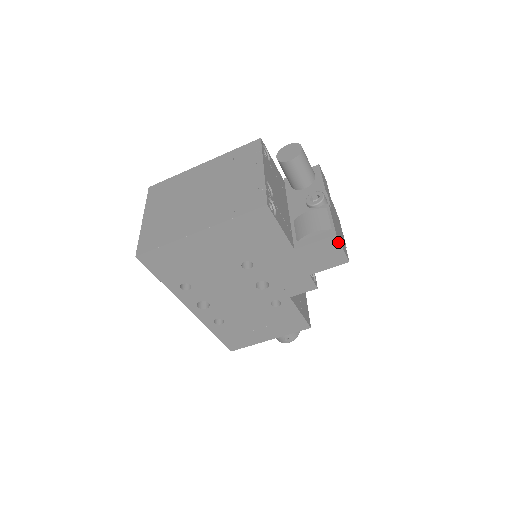
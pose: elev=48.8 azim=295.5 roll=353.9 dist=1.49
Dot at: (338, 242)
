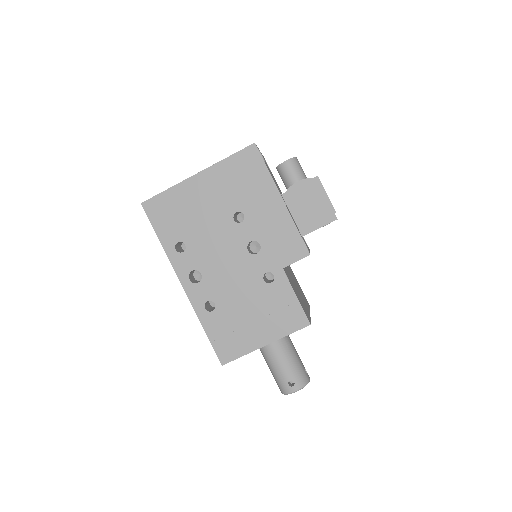
Dot at: (321, 186)
